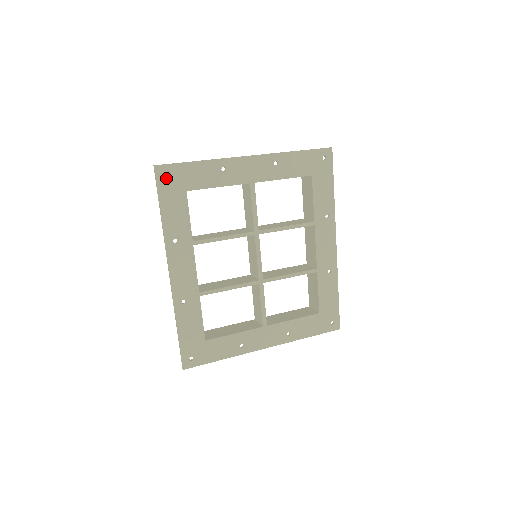
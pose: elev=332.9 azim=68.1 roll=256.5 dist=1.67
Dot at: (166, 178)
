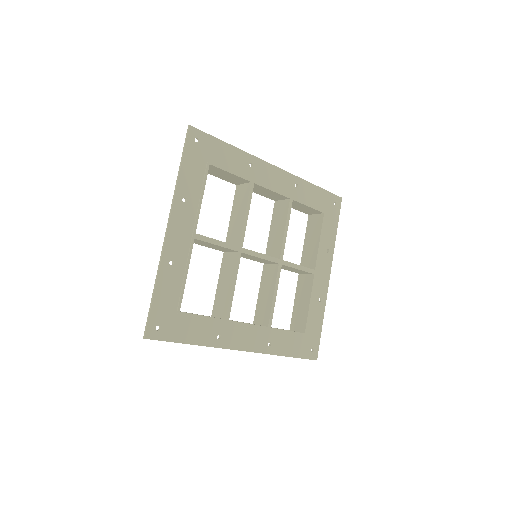
Dot at: (160, 329)
